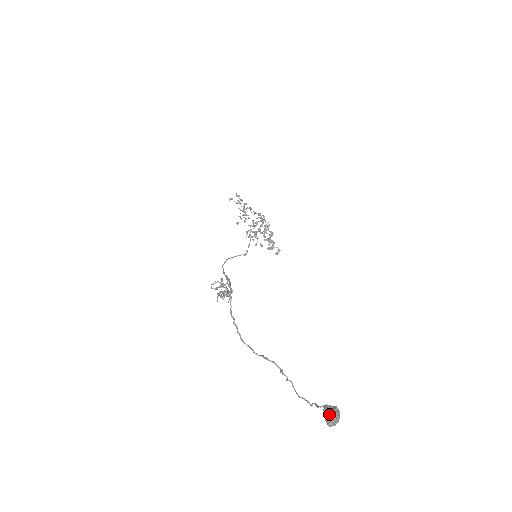
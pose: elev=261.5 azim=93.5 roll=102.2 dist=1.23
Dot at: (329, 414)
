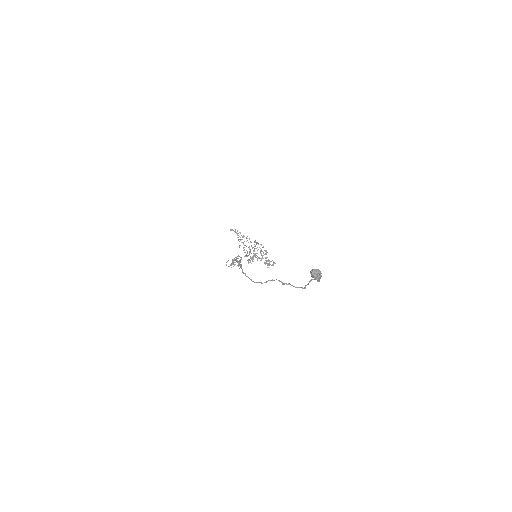
Dot at: (313, 271)
